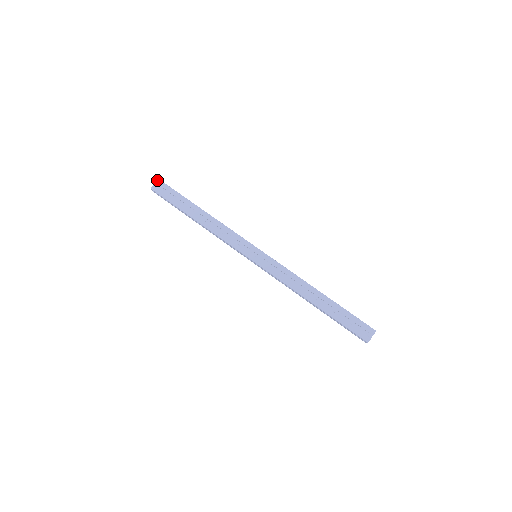
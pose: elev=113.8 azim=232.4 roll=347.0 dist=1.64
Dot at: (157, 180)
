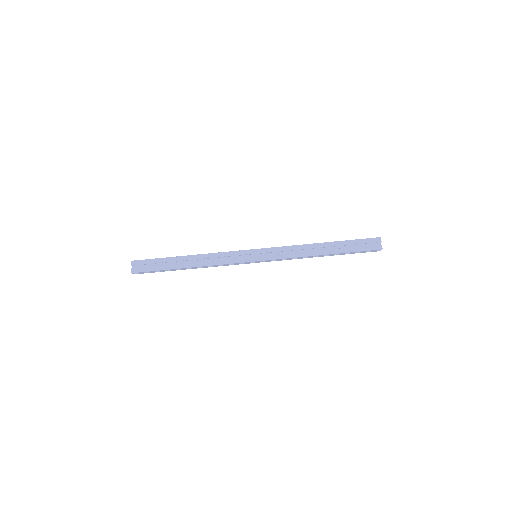
Dot at: (131, 263)
